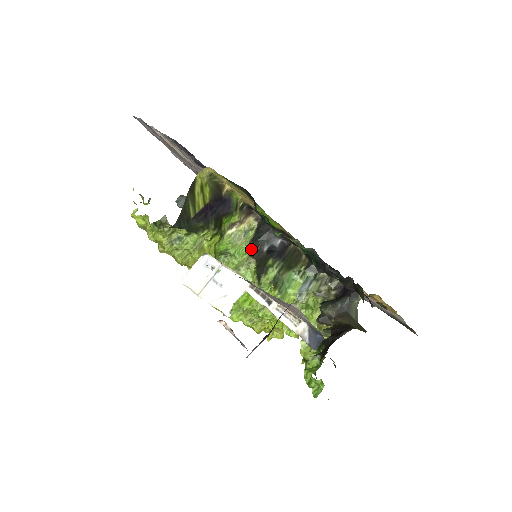
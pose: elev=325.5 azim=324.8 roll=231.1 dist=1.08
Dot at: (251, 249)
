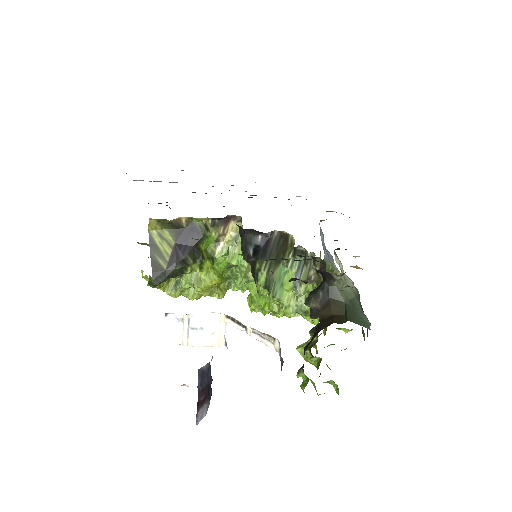
Dot at: occluded
